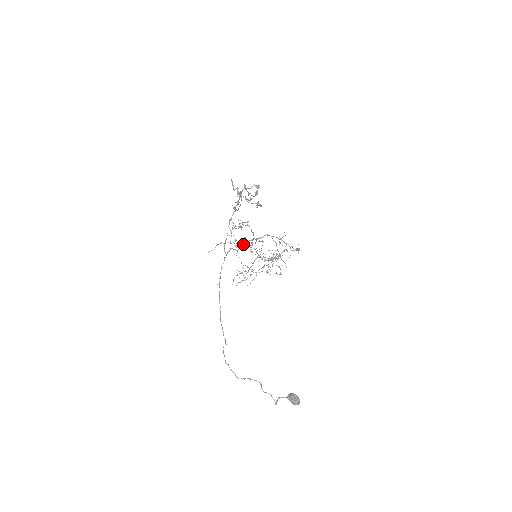
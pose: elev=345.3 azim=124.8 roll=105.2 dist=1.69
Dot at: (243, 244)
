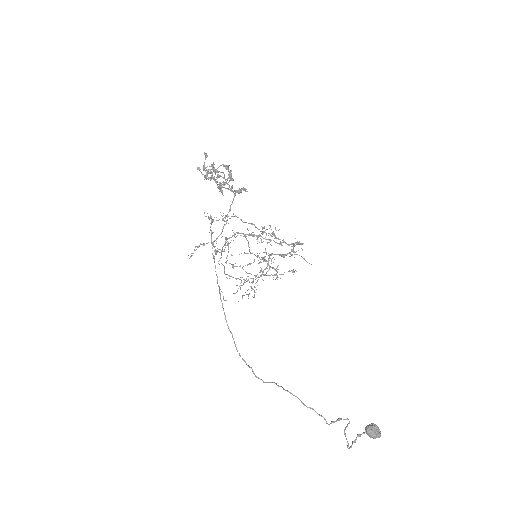
Dot at: occluded
